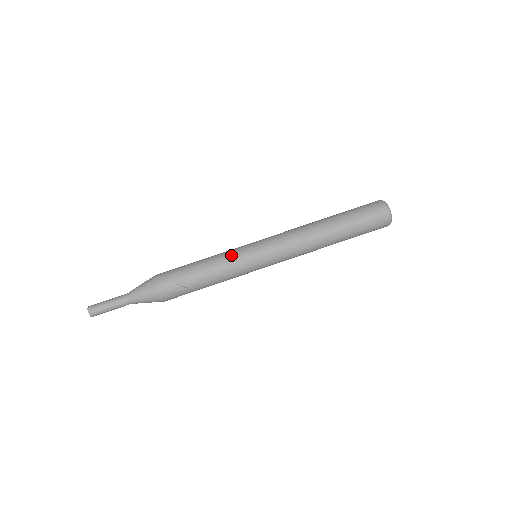
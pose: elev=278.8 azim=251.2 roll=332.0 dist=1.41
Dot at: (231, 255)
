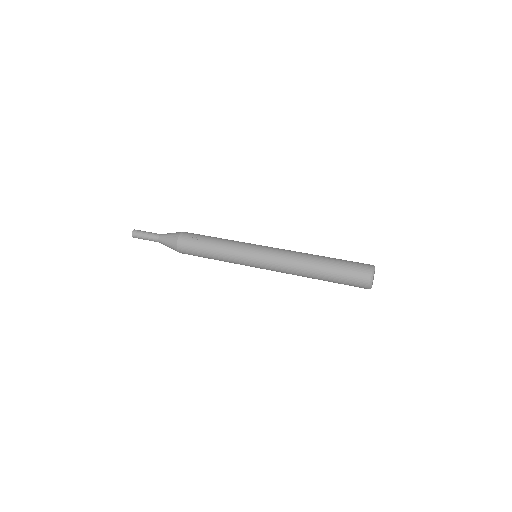
Dot at: occluded
